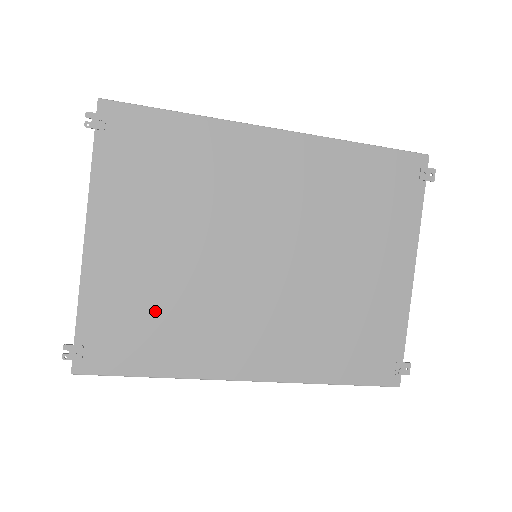
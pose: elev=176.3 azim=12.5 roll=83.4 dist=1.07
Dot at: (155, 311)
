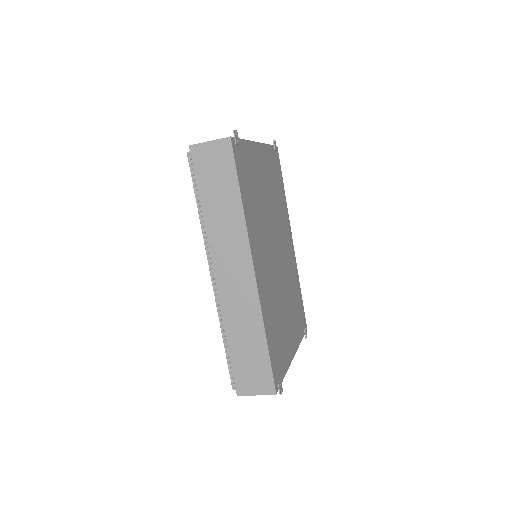
Dot at: (255, 191)
